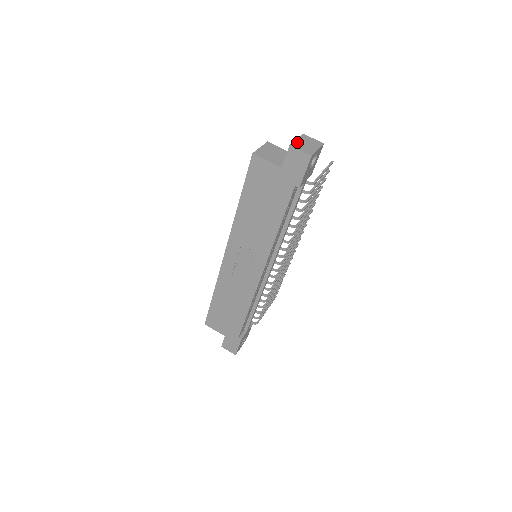
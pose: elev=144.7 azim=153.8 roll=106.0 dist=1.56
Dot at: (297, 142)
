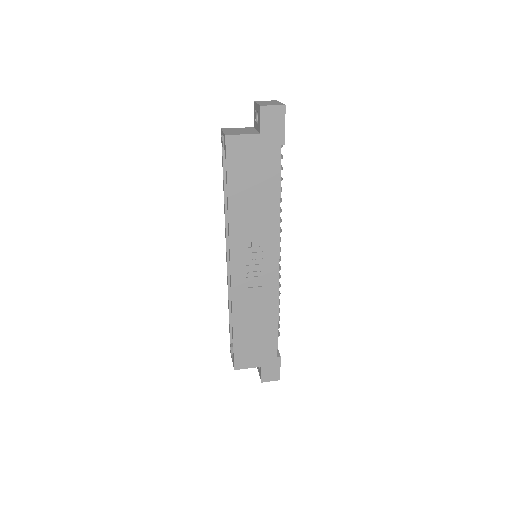
Dot at: (261, 104)
